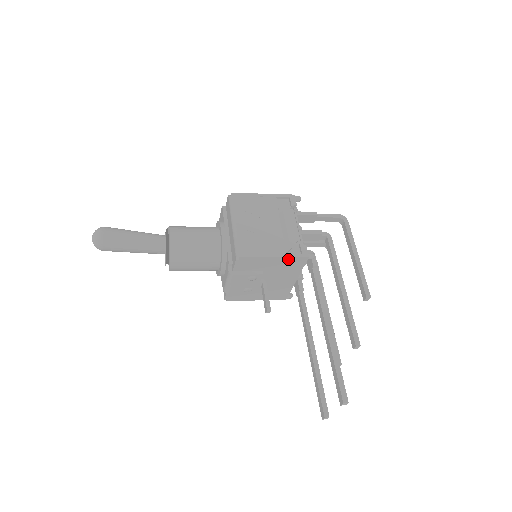
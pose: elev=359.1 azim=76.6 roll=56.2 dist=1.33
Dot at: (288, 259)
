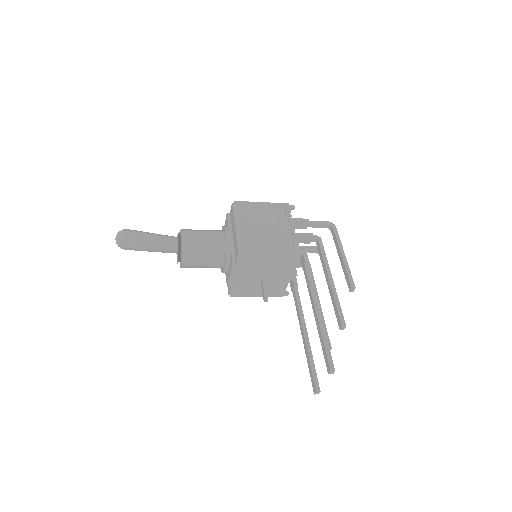
Dot at: (283, 254)
